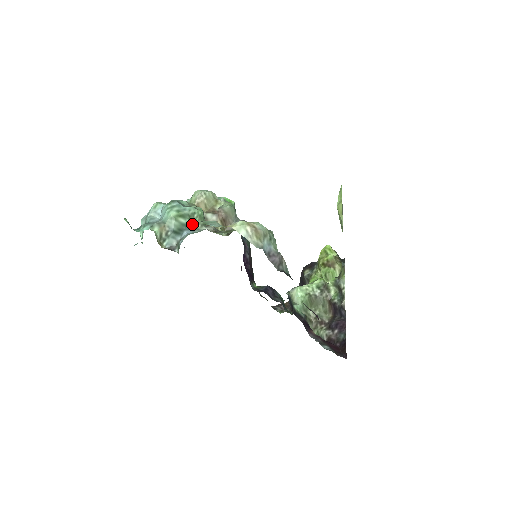
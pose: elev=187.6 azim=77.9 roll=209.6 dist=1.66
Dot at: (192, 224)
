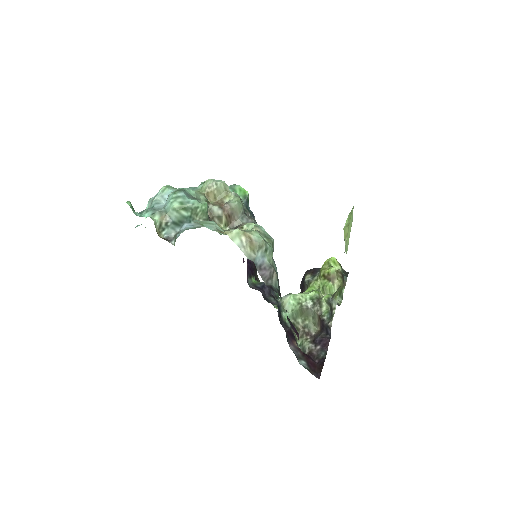
Dot at: (194, 217)
